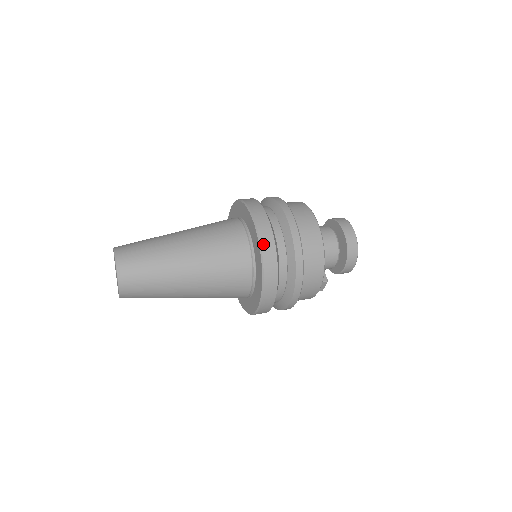
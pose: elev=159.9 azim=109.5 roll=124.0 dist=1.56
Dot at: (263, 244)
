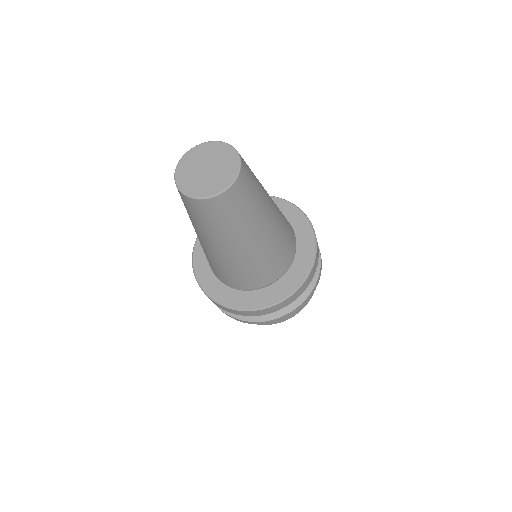
Dot at: (316, 258)
